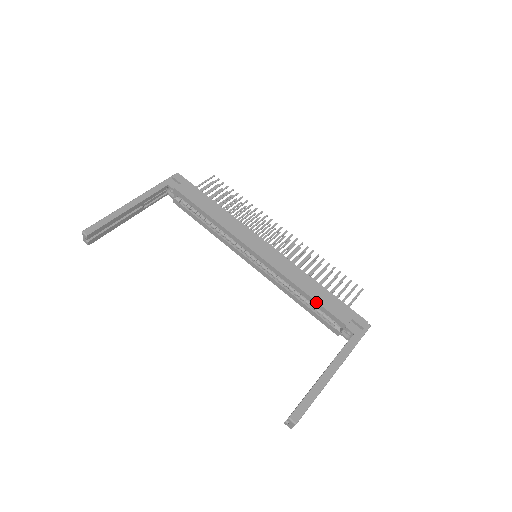
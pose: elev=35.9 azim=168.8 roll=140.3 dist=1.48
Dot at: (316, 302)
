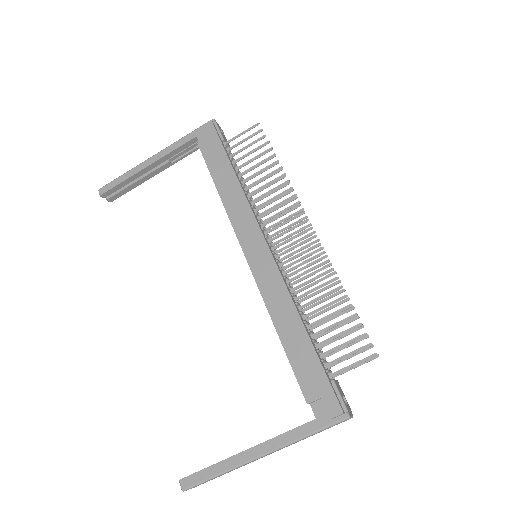
Dot at: (285, 352)
